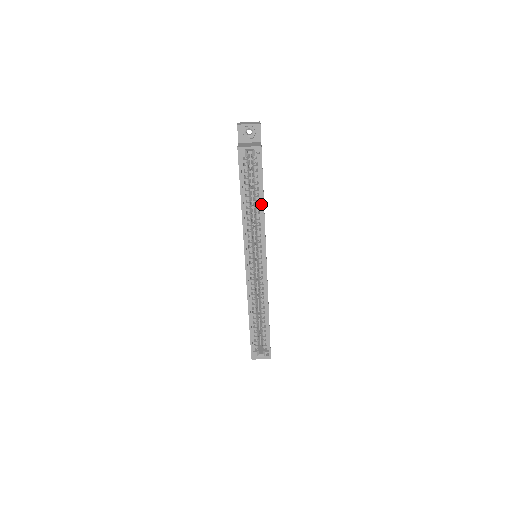
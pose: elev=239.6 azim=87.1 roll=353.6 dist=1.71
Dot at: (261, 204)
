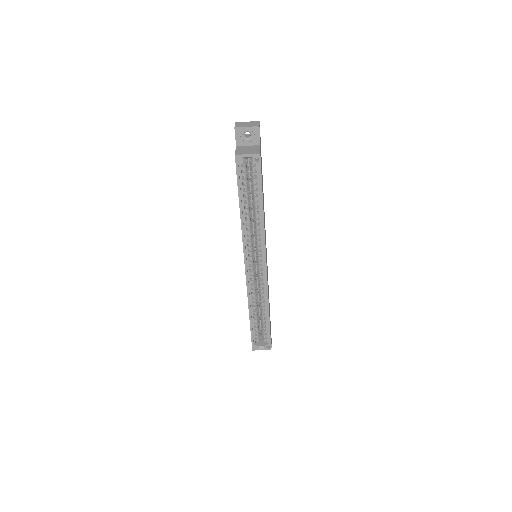
Dot at: (260, 210)
